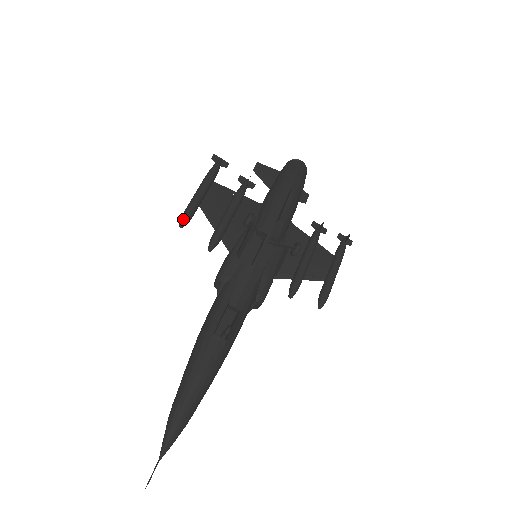
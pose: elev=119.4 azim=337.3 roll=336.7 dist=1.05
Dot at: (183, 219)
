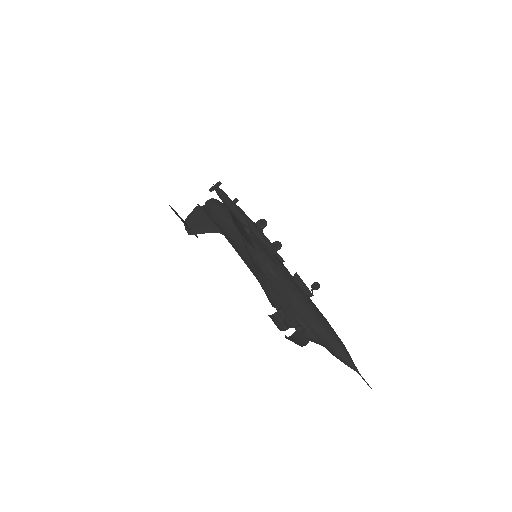
Dot at: (246, 219)
